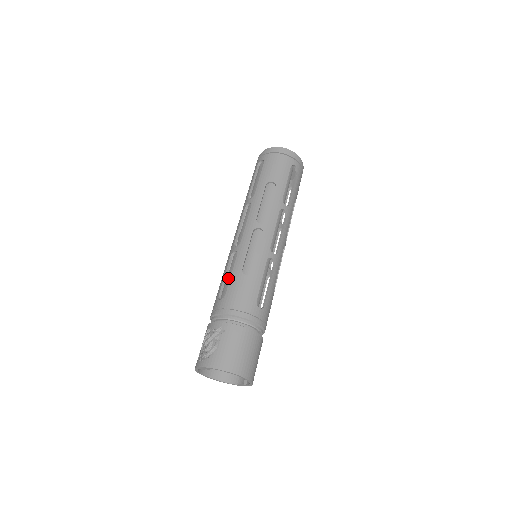
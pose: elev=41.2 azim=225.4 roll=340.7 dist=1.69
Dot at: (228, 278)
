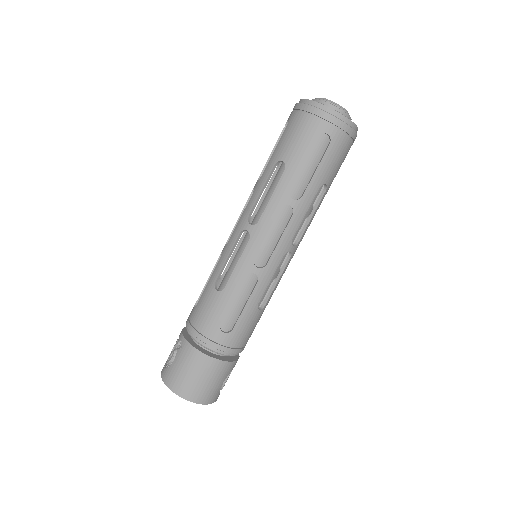
Dot at: occluded
